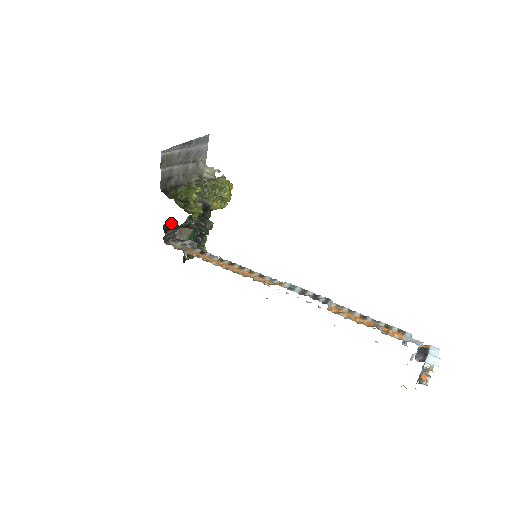
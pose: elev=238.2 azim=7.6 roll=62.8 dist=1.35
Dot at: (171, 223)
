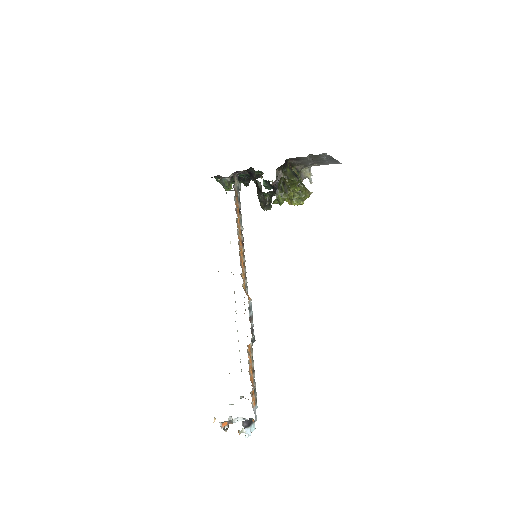
Dot at: occluded
